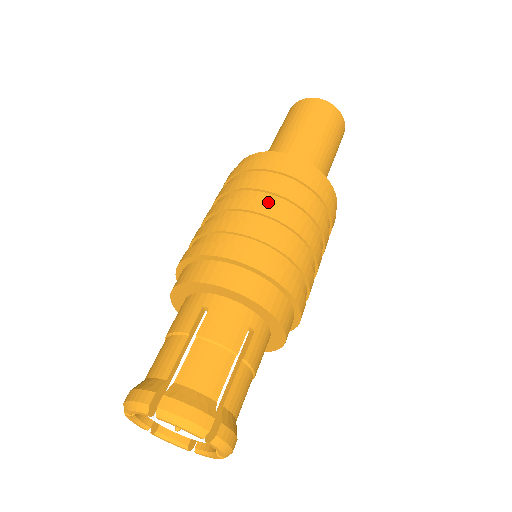
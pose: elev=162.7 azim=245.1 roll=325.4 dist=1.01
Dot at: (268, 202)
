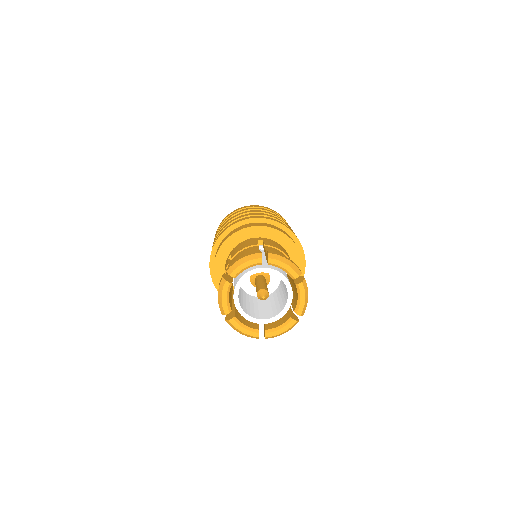
Dot at: (271, 213)
